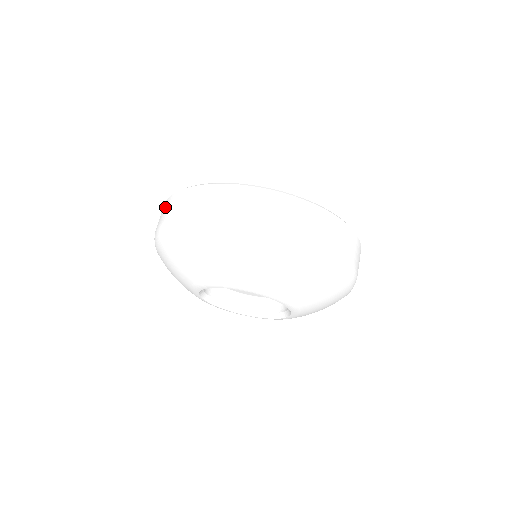
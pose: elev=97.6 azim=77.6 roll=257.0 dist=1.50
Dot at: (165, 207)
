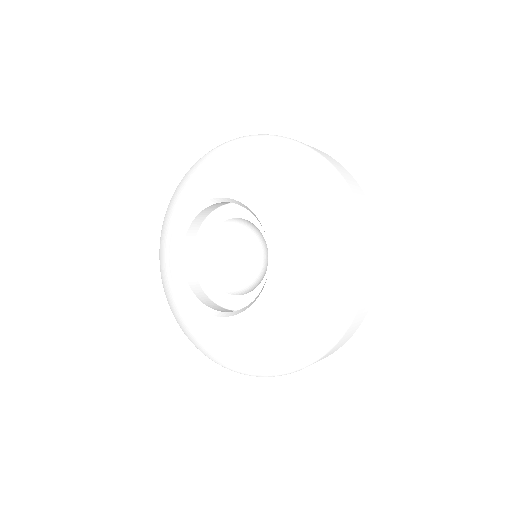
Dot at: occluded
